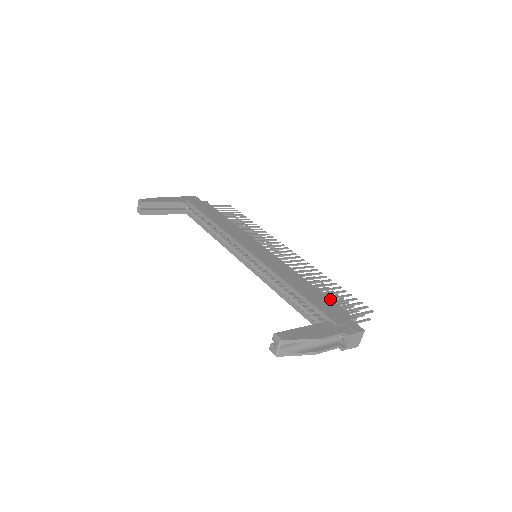
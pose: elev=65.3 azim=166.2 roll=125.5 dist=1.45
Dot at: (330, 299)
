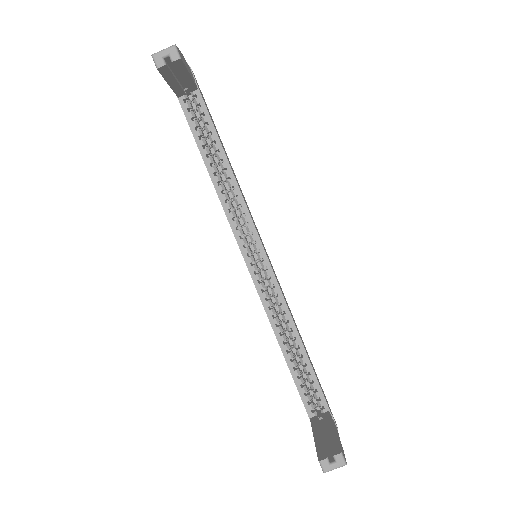
Dot at: occluded
